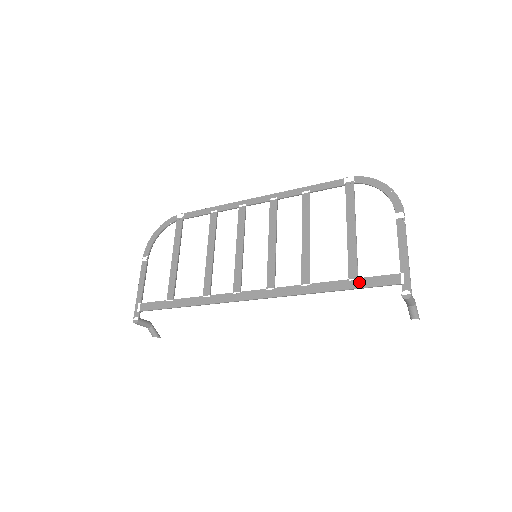
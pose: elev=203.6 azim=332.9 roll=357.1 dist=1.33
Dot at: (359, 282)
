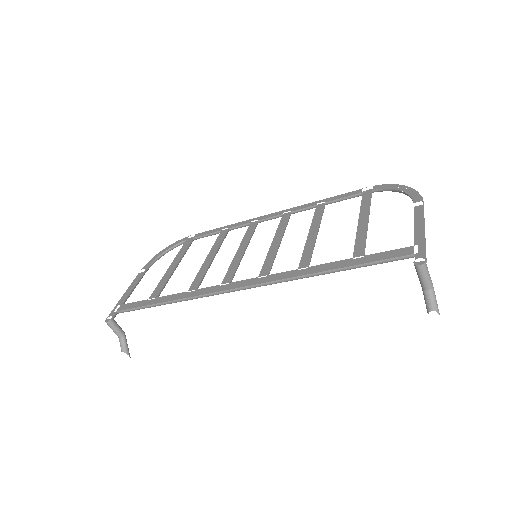
Dot at: (364, 258)
